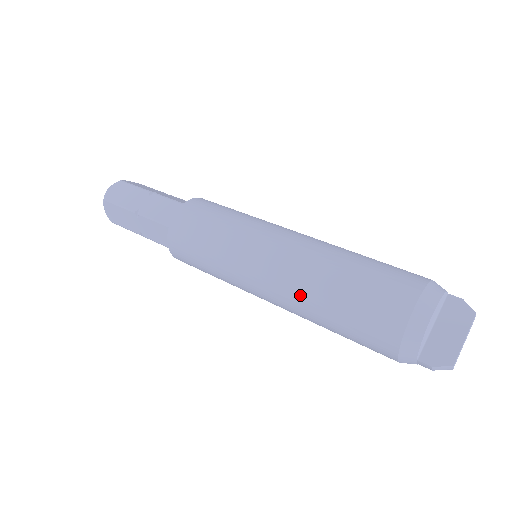
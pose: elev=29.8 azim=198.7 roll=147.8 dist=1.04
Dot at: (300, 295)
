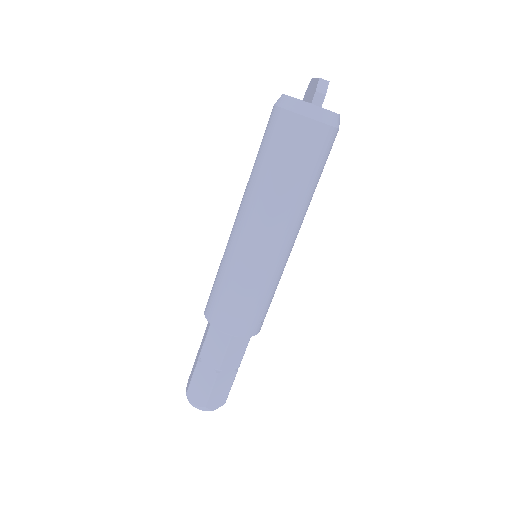
Dot at: (257, 195)
